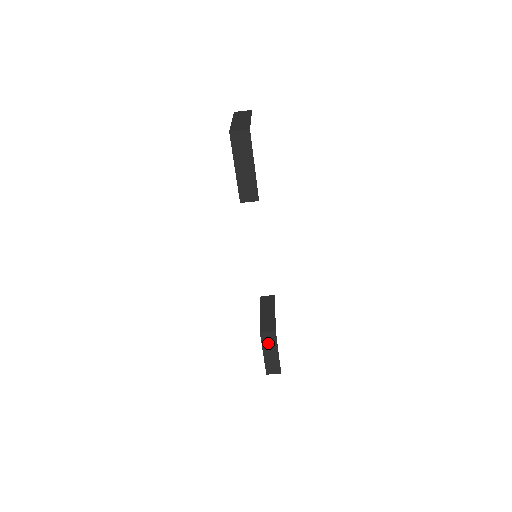
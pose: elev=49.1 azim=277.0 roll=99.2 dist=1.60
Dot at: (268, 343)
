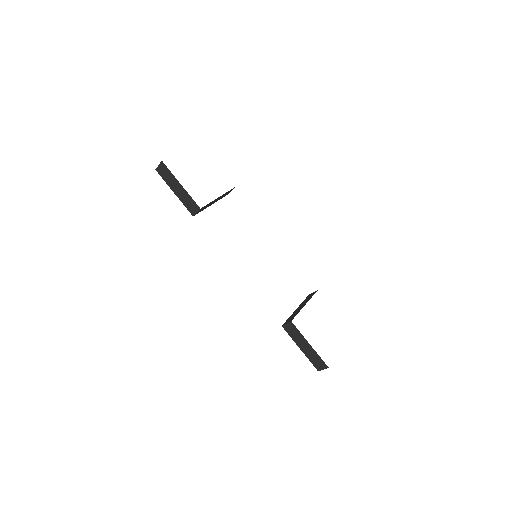
Dot at: (295, 336)
